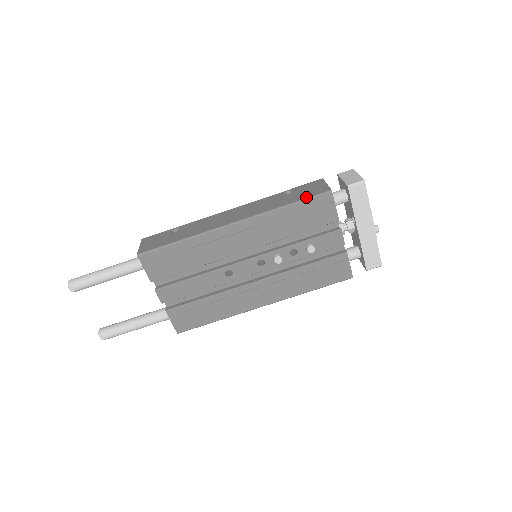
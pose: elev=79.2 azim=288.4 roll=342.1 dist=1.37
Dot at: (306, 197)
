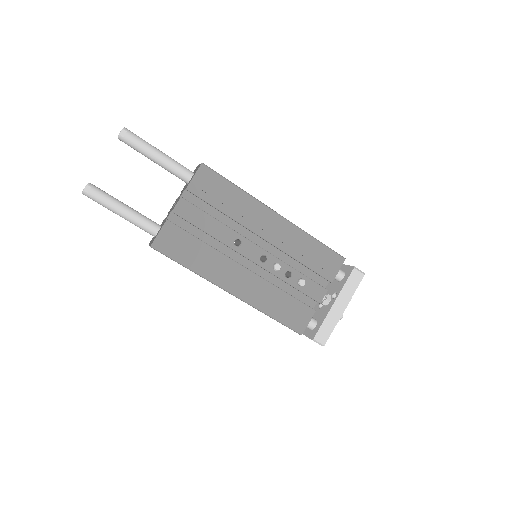
Dot at: occluded
